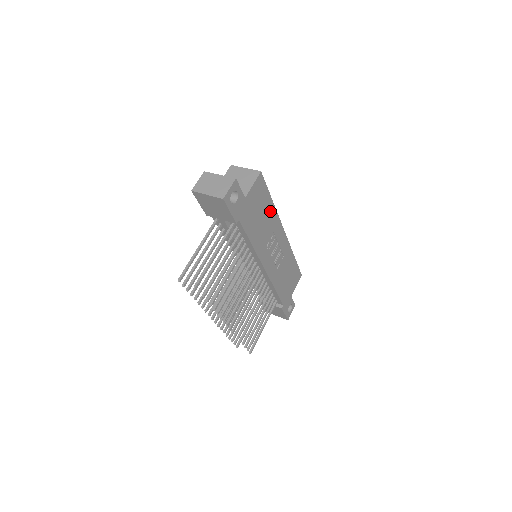
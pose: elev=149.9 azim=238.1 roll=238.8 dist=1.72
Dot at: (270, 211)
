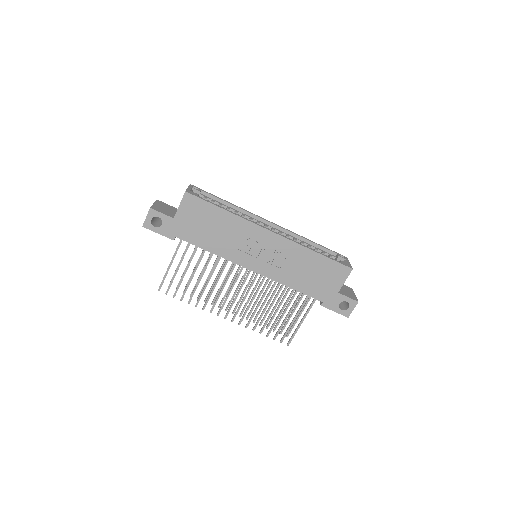
Dot at: (227, 219)
